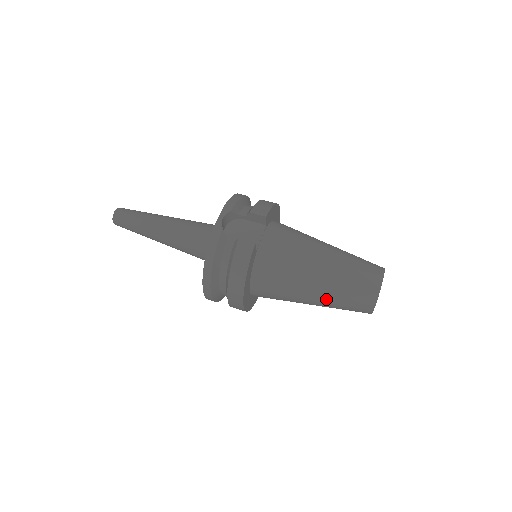
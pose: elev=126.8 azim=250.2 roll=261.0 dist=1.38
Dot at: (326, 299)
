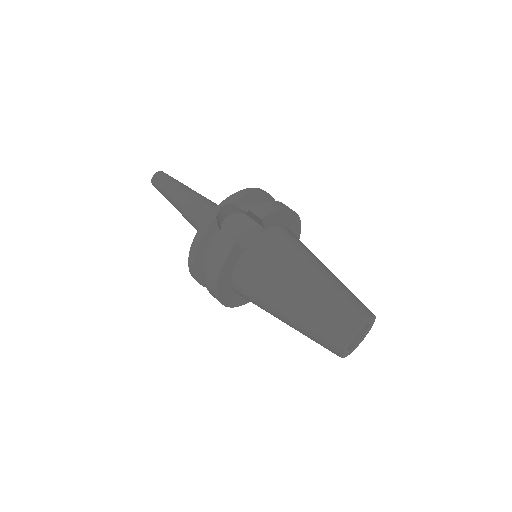
Dot at: (296, 324)
